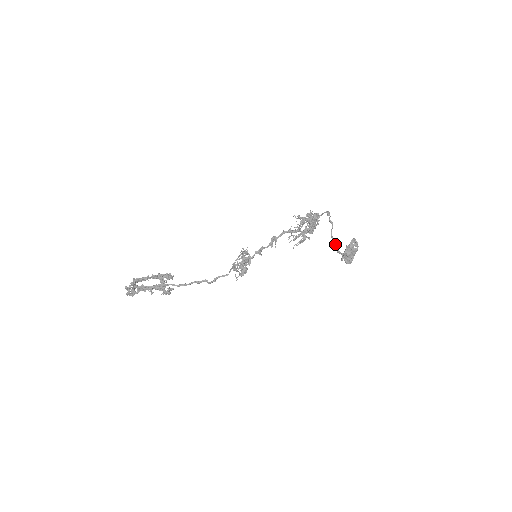
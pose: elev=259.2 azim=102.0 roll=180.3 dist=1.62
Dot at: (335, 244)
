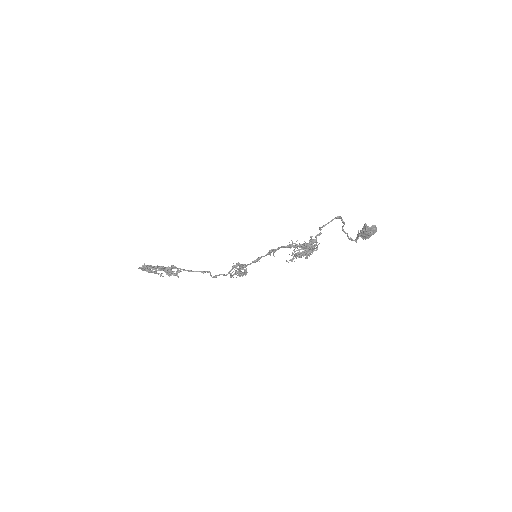
Dot at: (347, 235)
